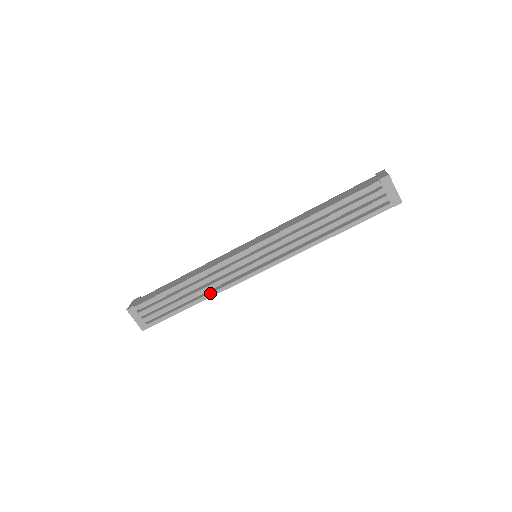
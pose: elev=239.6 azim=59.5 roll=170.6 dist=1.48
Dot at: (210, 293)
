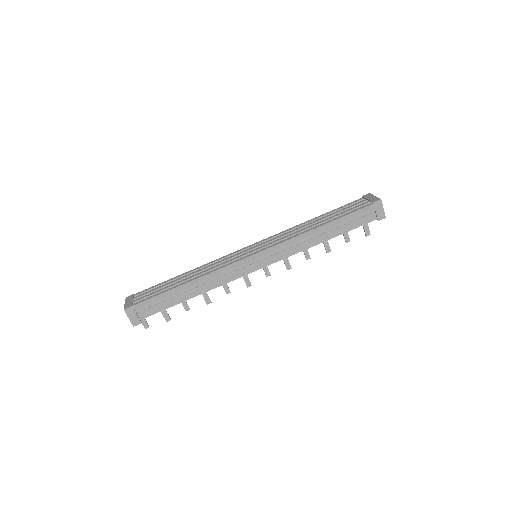
Dot at: (203, 274)
